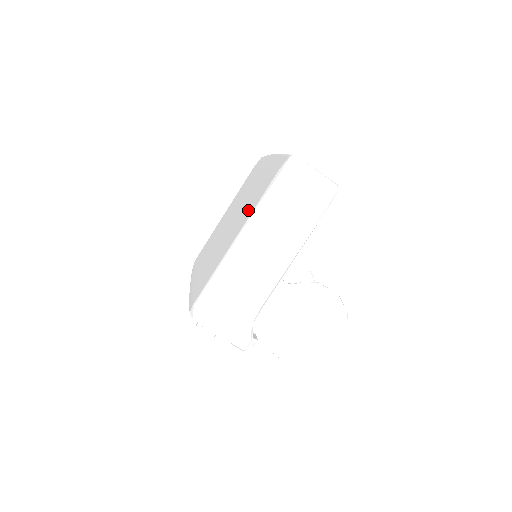
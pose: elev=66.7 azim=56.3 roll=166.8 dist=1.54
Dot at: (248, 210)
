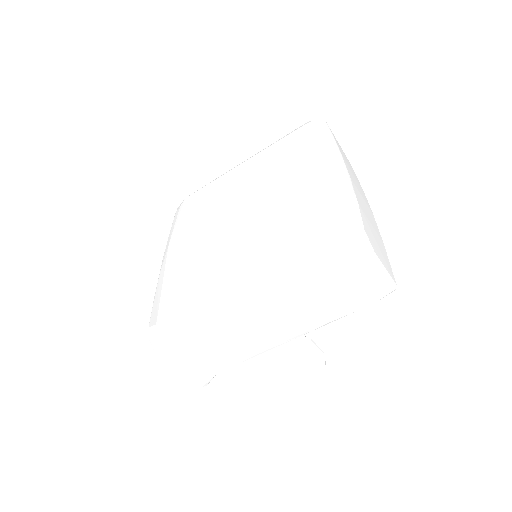
Dot at: (271, 246)
